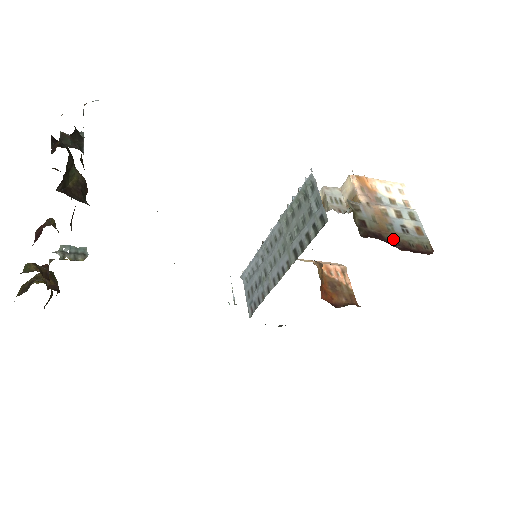
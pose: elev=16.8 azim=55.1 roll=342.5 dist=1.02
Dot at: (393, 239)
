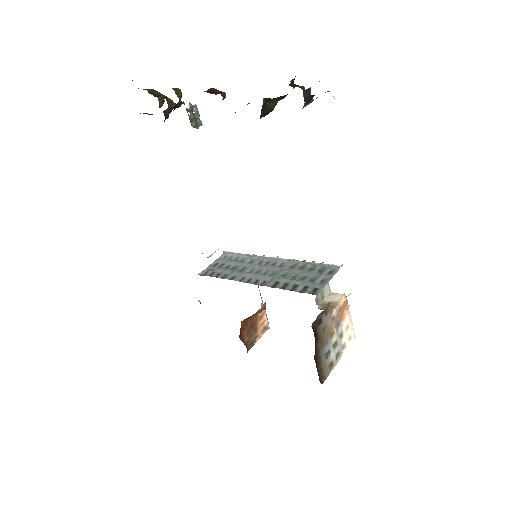
Dot at: (319, 349)
